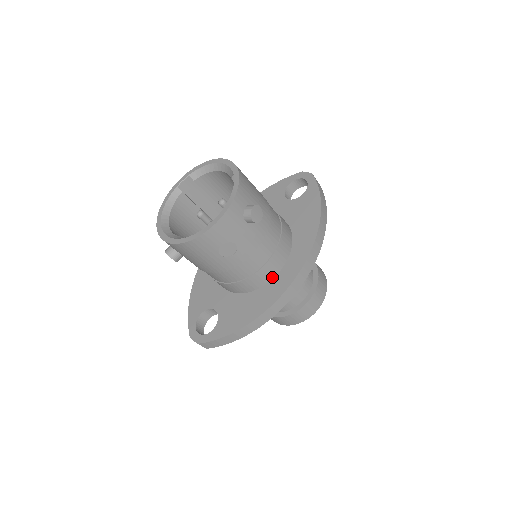
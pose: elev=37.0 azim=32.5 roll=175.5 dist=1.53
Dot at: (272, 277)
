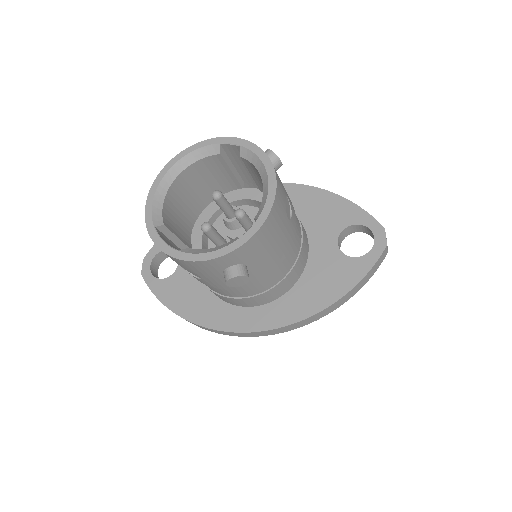
Dot at: (234, 304)
